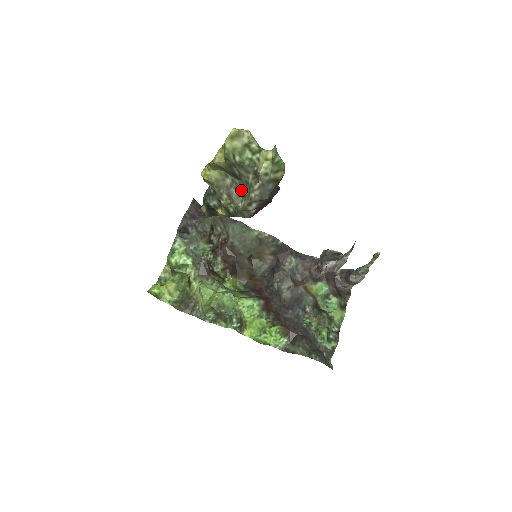
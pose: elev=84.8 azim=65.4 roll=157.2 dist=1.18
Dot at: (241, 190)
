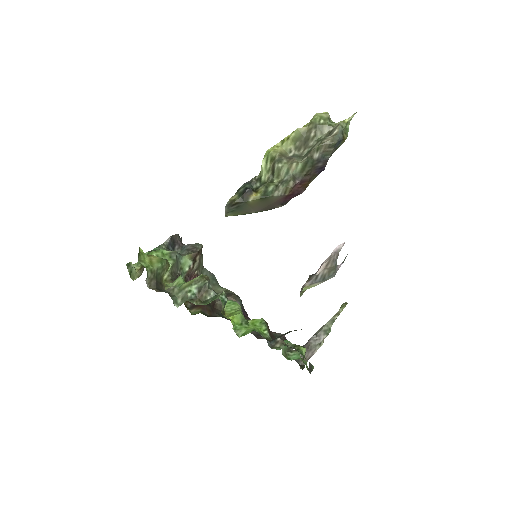
Dot at: (302, 157)
